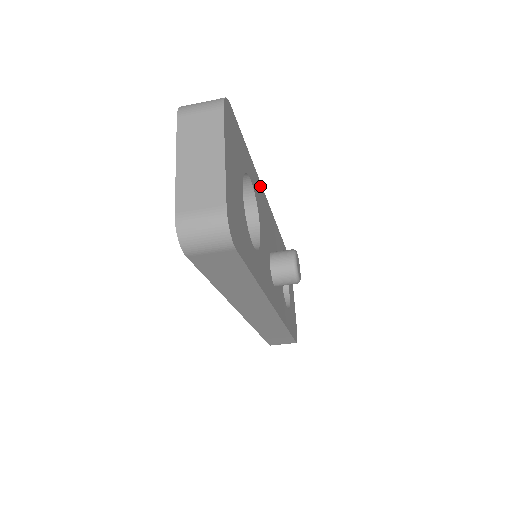
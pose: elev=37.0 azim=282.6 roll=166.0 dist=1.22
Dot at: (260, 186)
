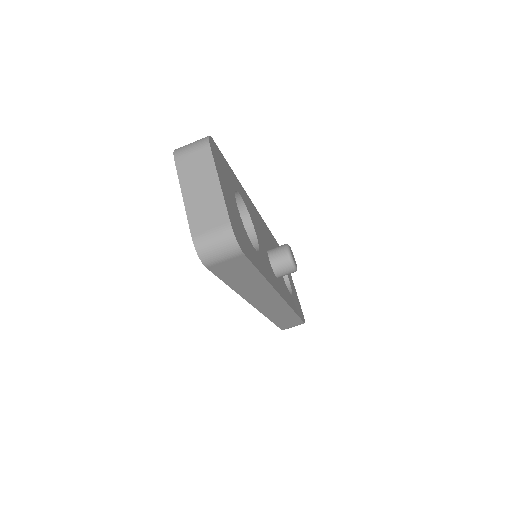
Dot at: (247, 197)
